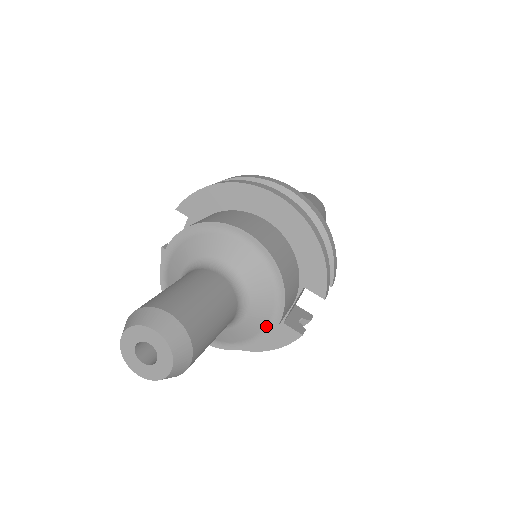
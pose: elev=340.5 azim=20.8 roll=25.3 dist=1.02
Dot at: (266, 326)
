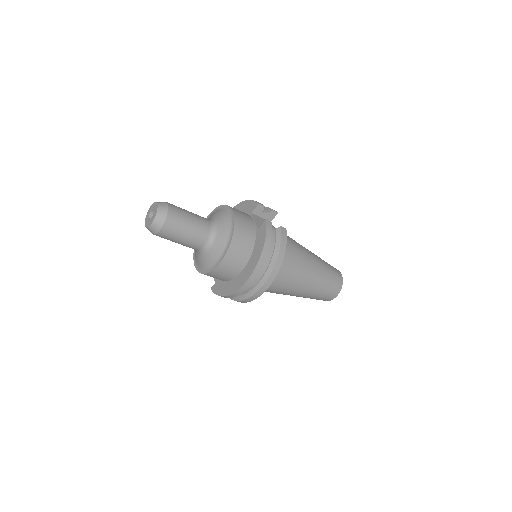
Dot at: (230, 218)
